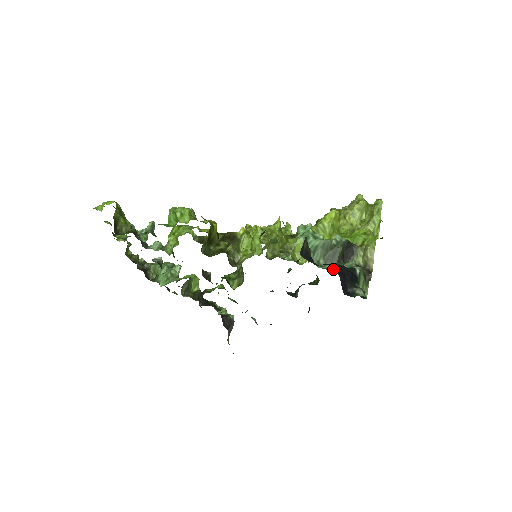
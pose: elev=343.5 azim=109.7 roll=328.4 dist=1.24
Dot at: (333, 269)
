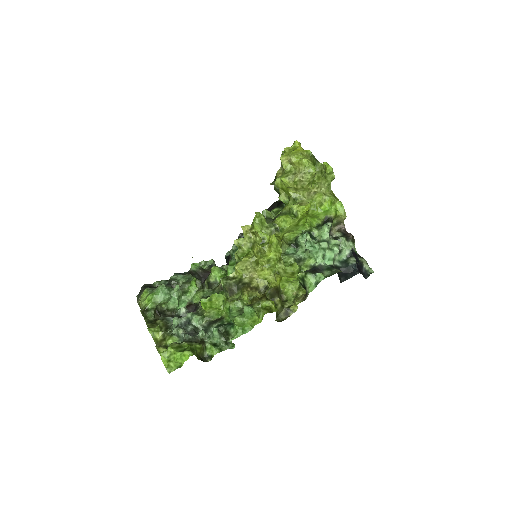
Dot at: (340, 256)
